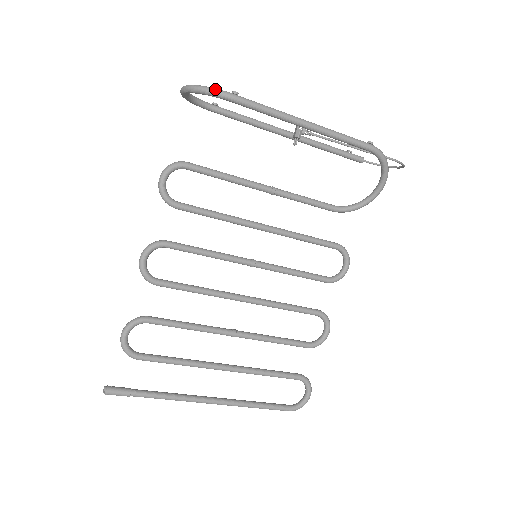
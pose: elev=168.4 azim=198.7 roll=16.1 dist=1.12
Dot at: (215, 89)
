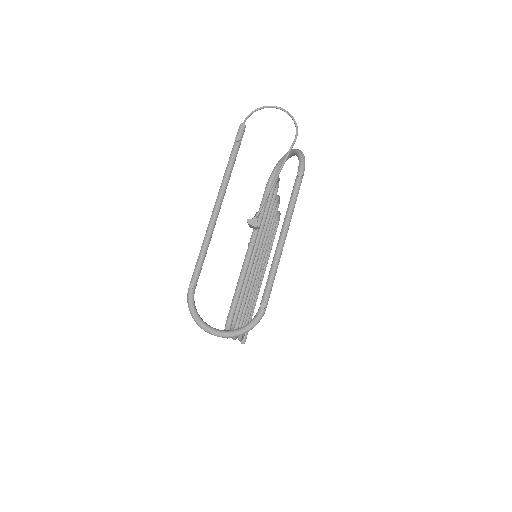
Dot at: (257, 323)
